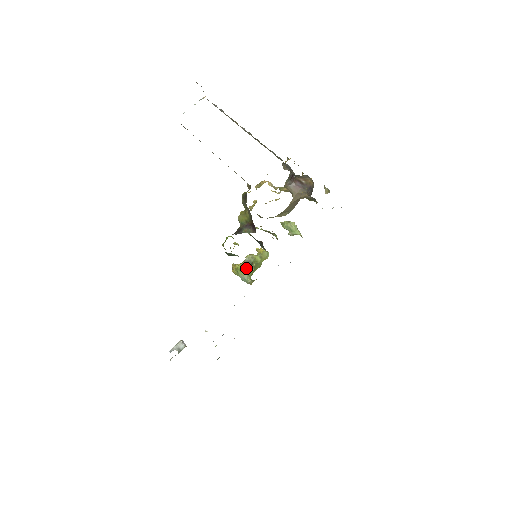
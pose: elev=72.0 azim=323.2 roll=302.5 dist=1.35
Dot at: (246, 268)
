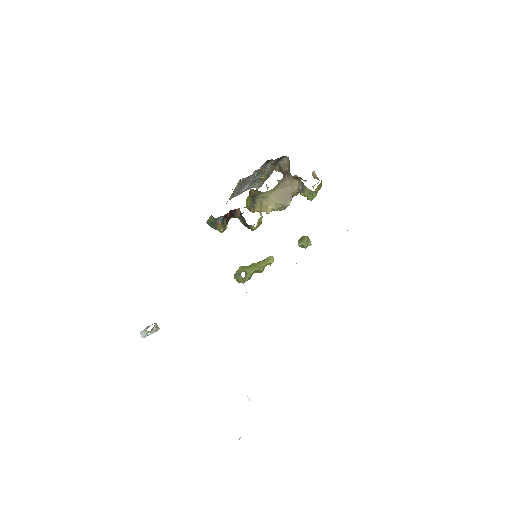
Dot at: occluded
